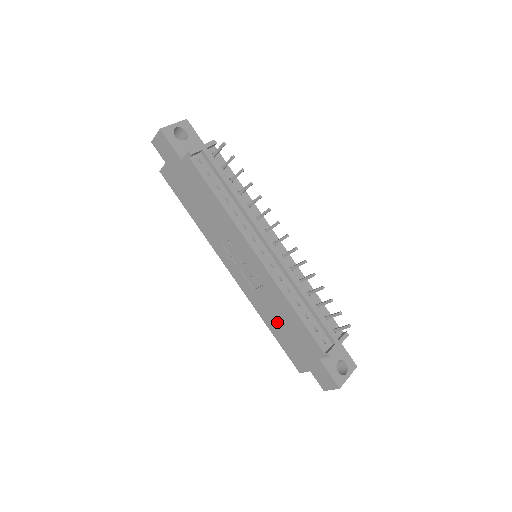
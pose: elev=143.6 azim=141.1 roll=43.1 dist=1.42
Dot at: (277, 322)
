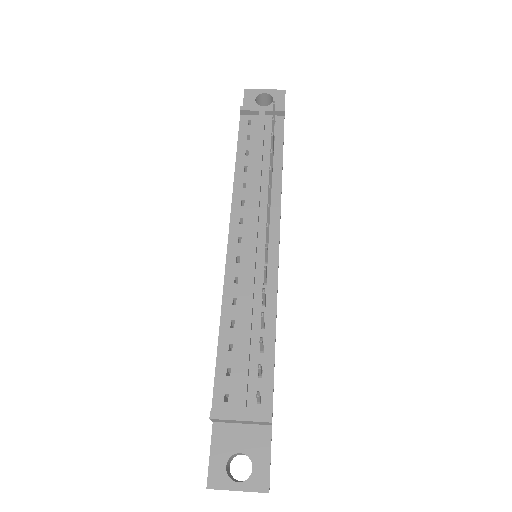
Dot at: occluded
